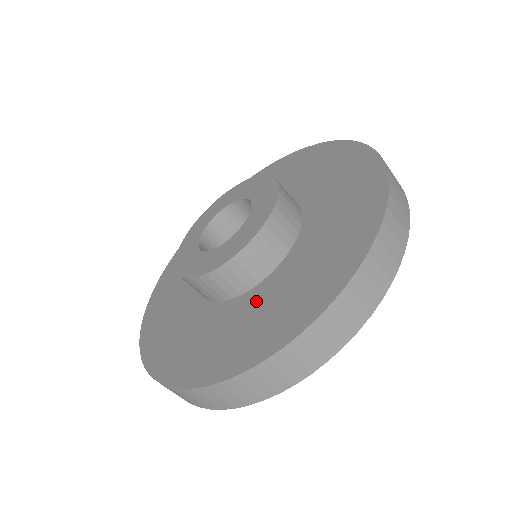
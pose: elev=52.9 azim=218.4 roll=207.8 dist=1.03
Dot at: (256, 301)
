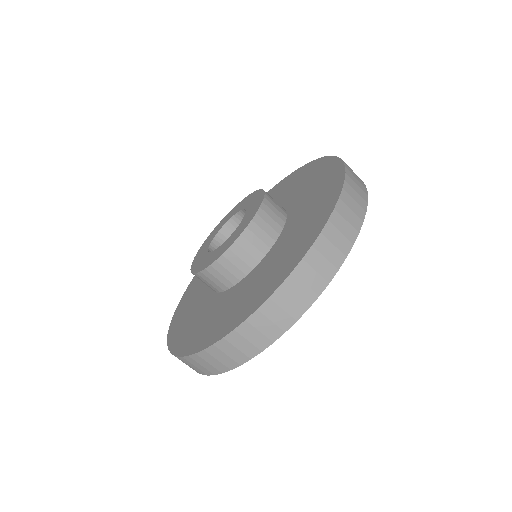
Dot at: (257, 273)
